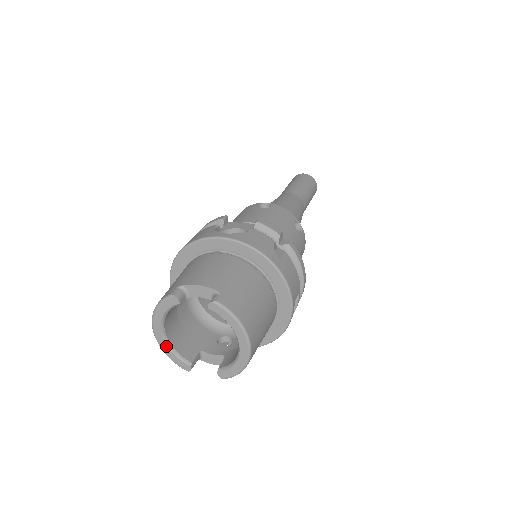
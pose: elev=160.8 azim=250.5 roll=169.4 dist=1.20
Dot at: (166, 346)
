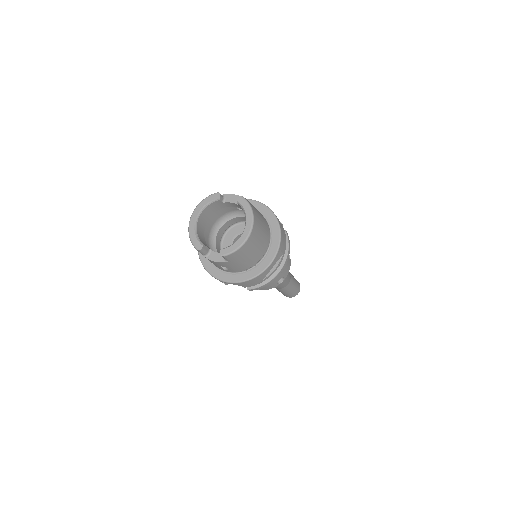
Dot at: (193, 229)
